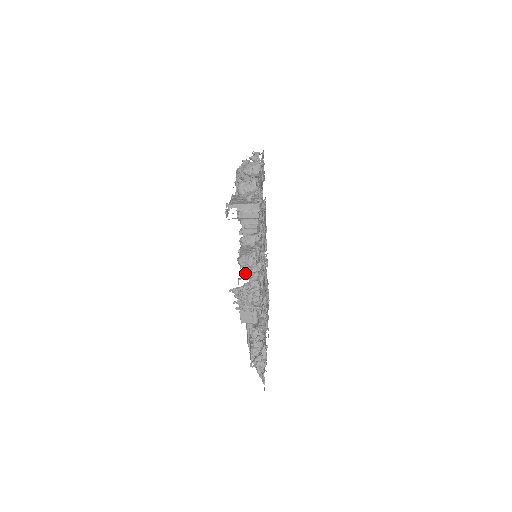
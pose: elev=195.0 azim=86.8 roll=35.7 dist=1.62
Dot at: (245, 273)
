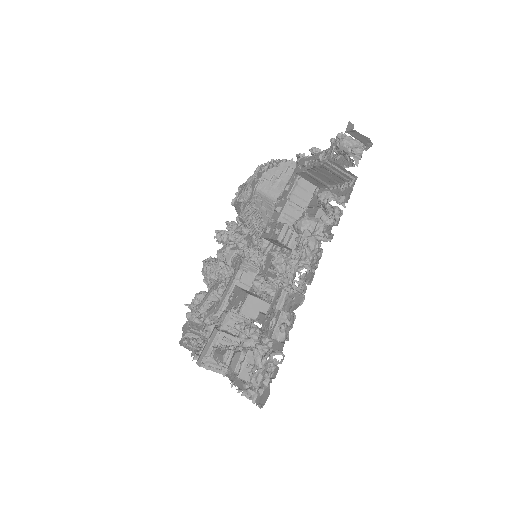
Dot at: occluded
